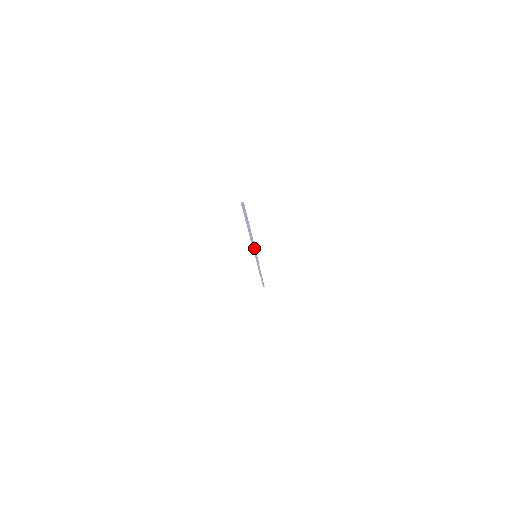
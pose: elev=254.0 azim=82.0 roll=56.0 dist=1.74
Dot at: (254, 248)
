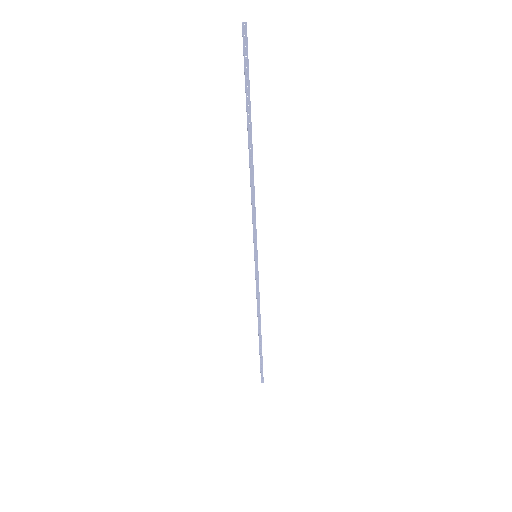
Dot at: (254, 222)
